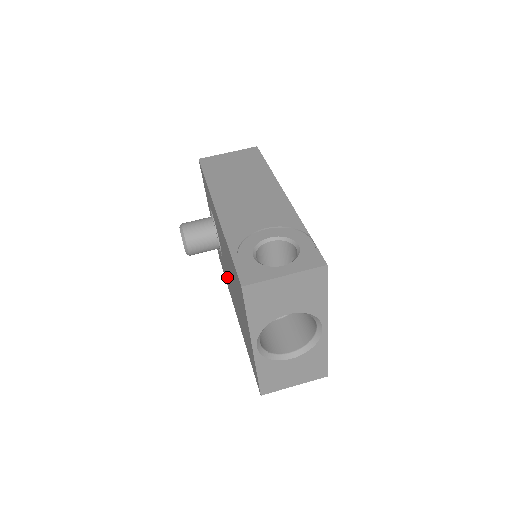
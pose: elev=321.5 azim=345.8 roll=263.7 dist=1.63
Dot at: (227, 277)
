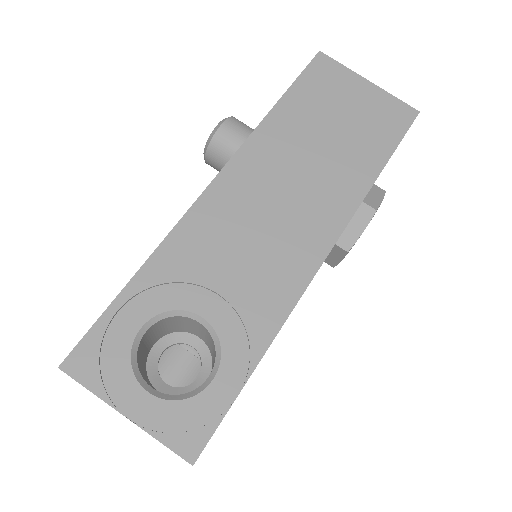
Dot at: occluded
